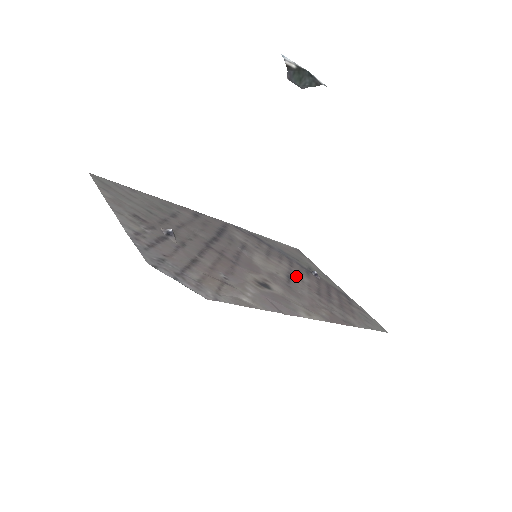
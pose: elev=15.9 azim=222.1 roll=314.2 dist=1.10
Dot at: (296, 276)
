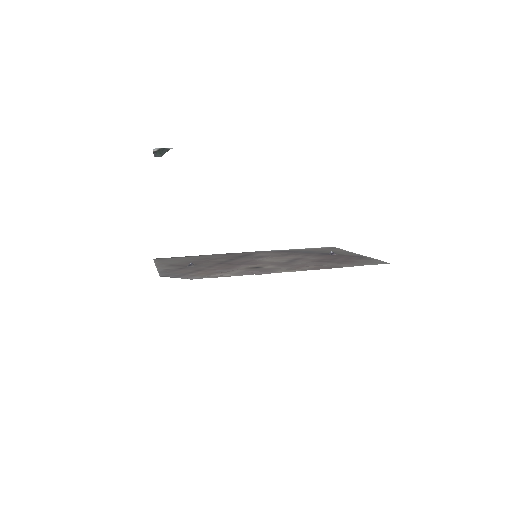
Dot at: (303, 259)
